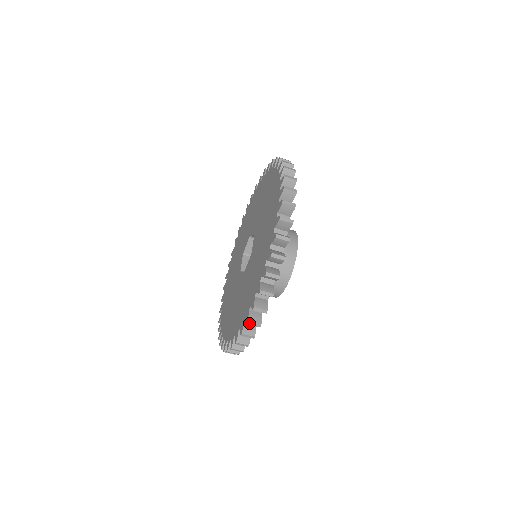
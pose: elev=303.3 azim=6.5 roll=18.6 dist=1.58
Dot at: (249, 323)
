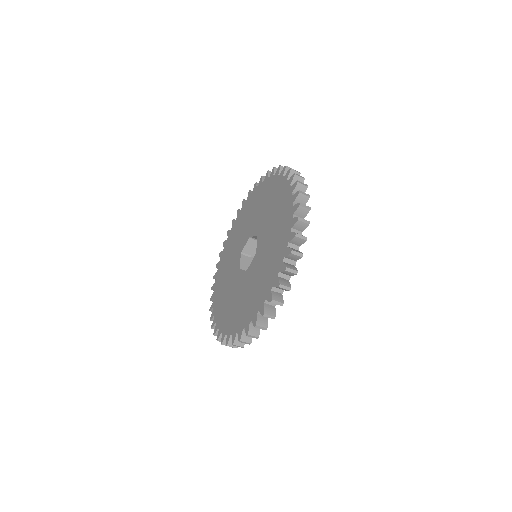
Dot at: occluded
